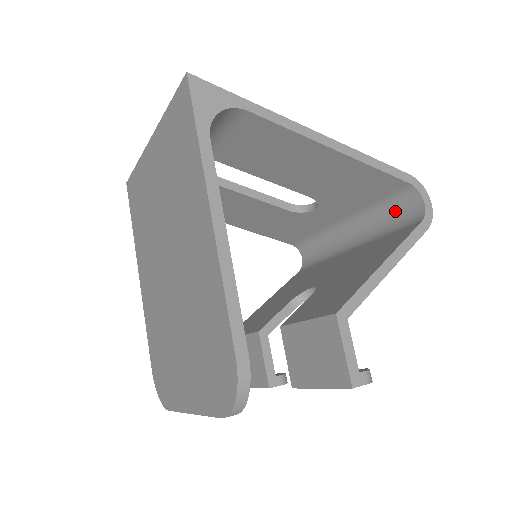
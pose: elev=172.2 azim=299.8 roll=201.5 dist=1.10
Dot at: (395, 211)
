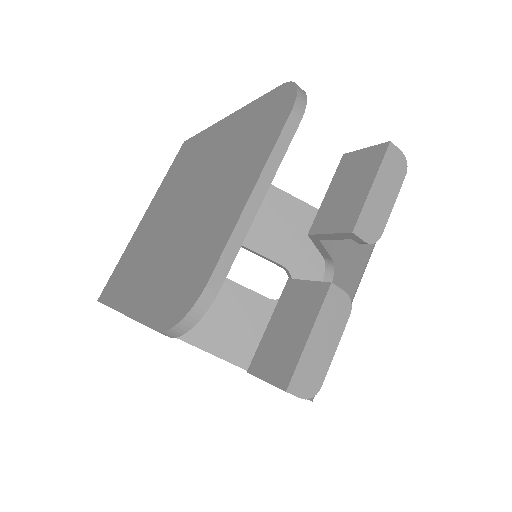
Dot at: occluded
